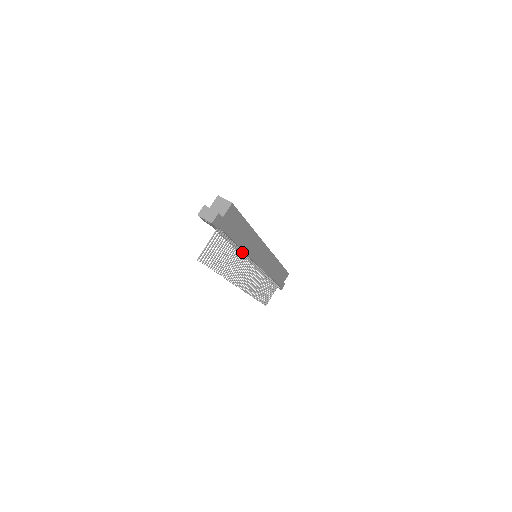
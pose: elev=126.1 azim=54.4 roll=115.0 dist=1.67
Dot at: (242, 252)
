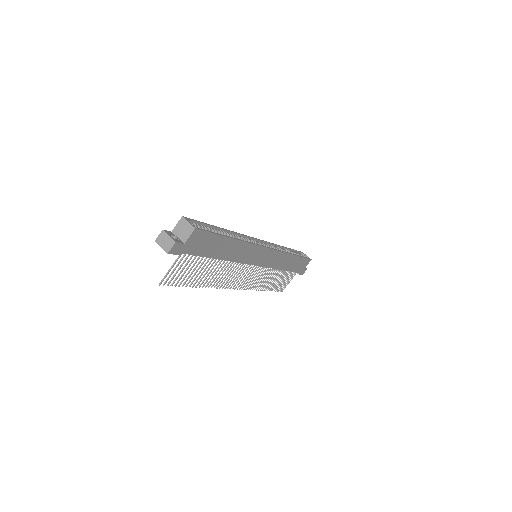
Dot at: (230, 261)
